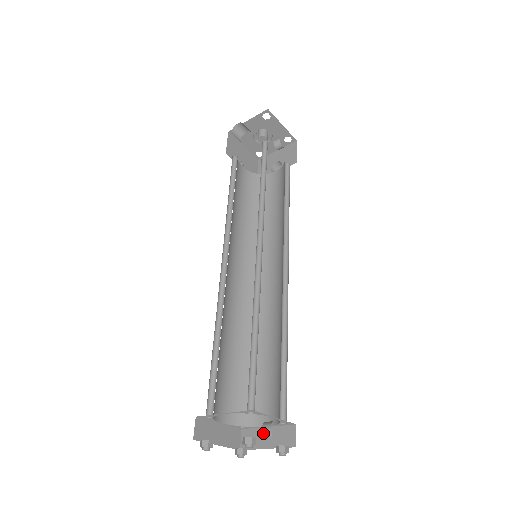
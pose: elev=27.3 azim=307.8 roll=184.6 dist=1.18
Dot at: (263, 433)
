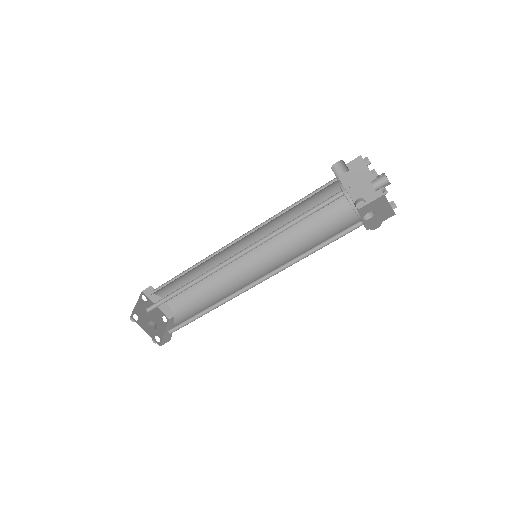
Dot at: (147, 324)
